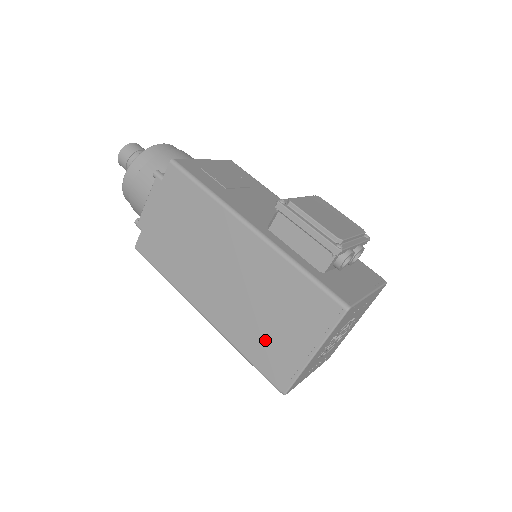
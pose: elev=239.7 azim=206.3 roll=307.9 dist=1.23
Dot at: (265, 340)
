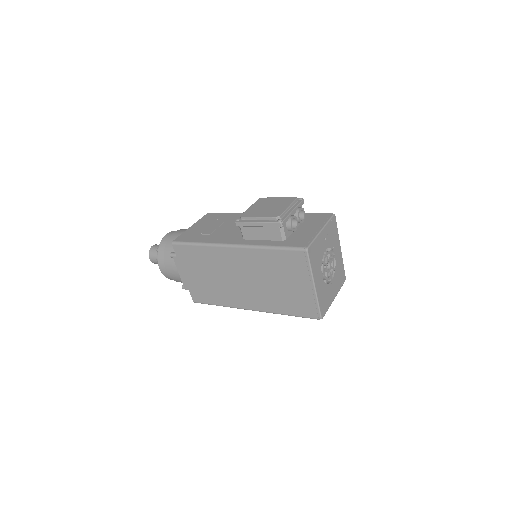
Dot at: (288, 298)
